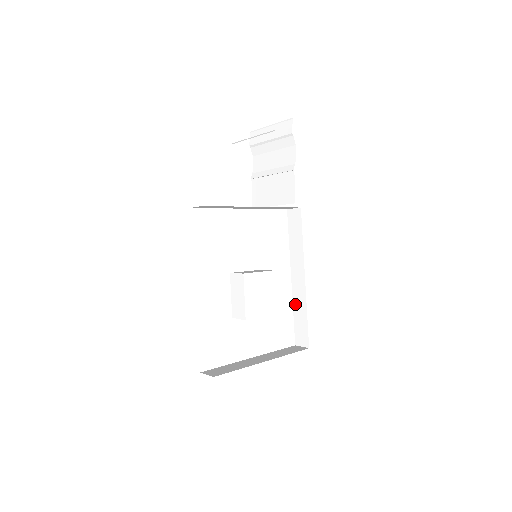
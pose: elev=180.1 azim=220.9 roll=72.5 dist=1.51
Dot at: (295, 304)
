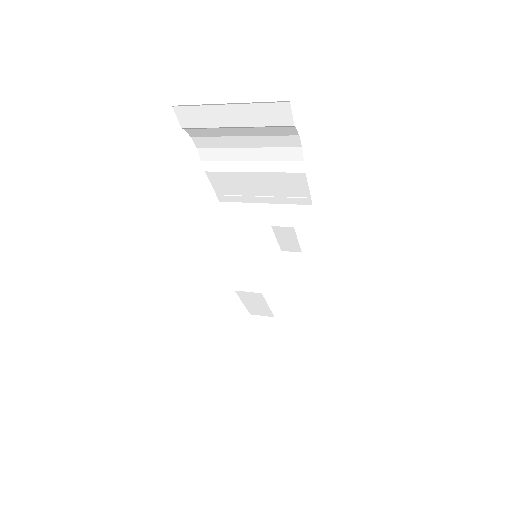
Dot at: (275, 226)
